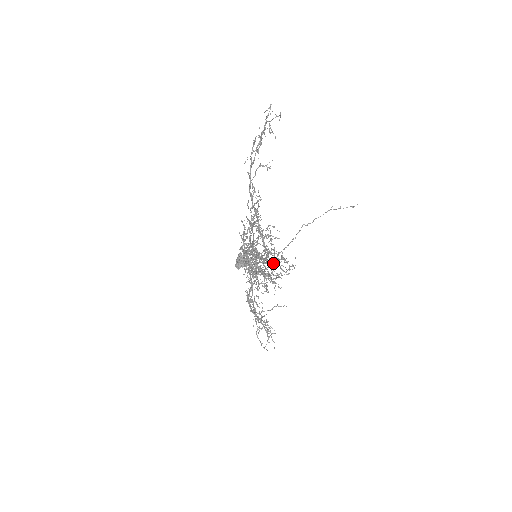
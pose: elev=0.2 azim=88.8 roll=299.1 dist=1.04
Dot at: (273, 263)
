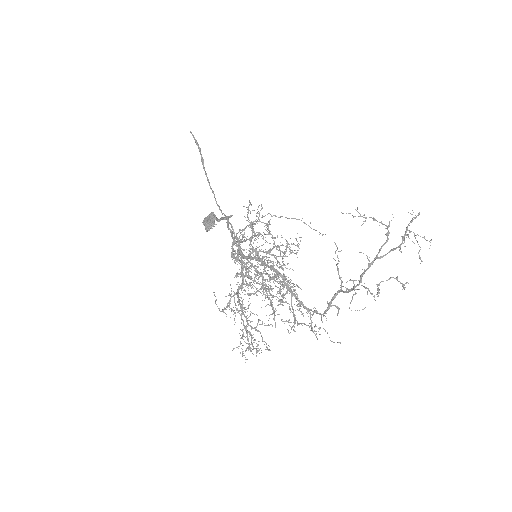
Dot at: (272, 277)
